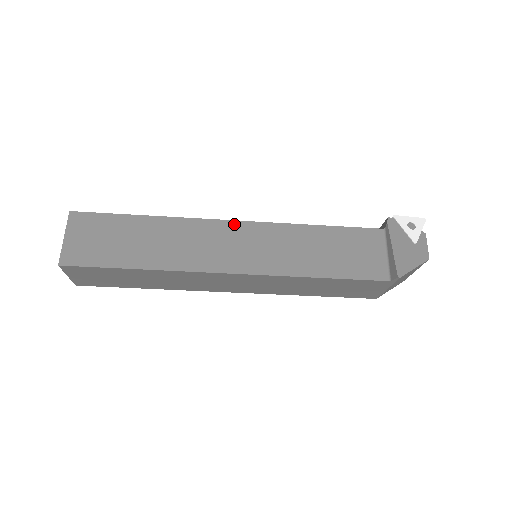
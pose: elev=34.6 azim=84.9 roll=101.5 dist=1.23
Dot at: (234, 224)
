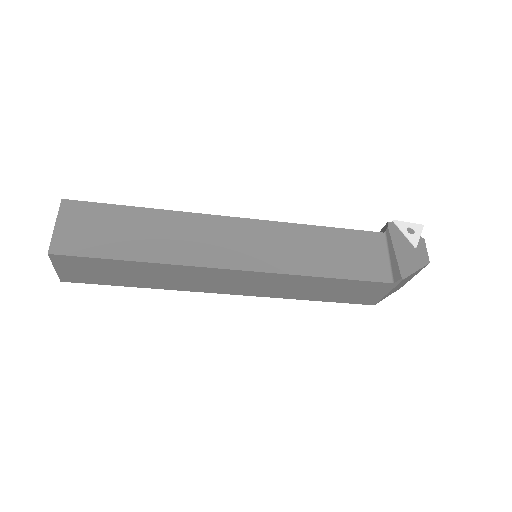
Dot at: (236, 221)
